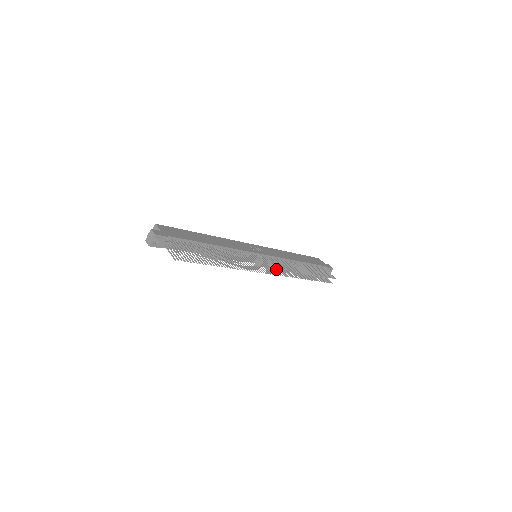
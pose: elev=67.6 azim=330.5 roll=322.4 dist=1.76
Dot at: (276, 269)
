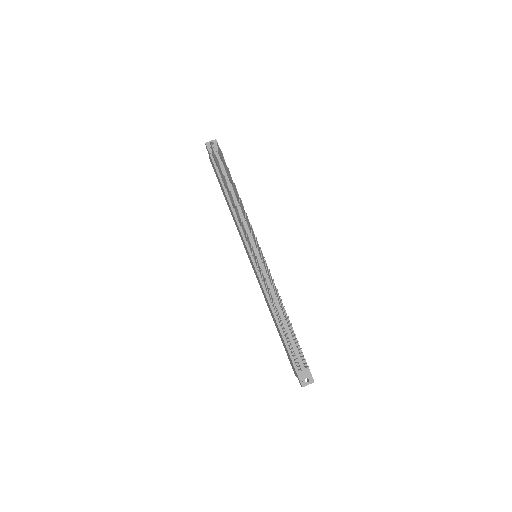
Dot at: (262, 275)
